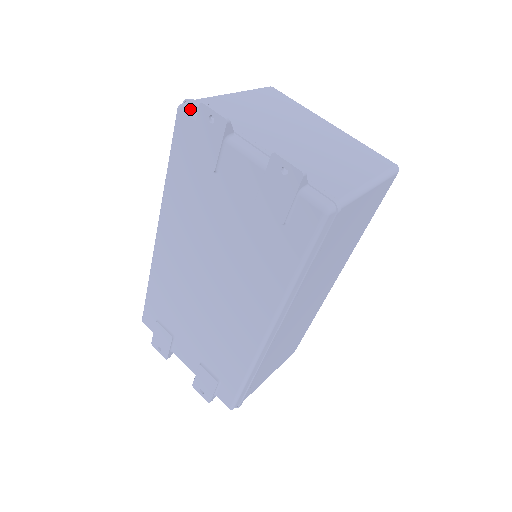
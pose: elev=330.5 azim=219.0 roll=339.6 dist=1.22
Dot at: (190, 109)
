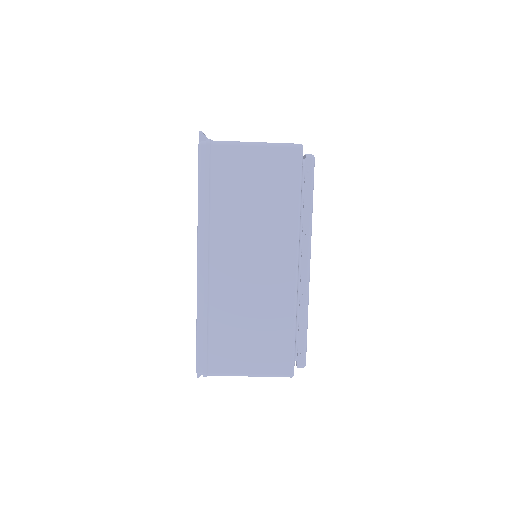
Dot at: occluded
